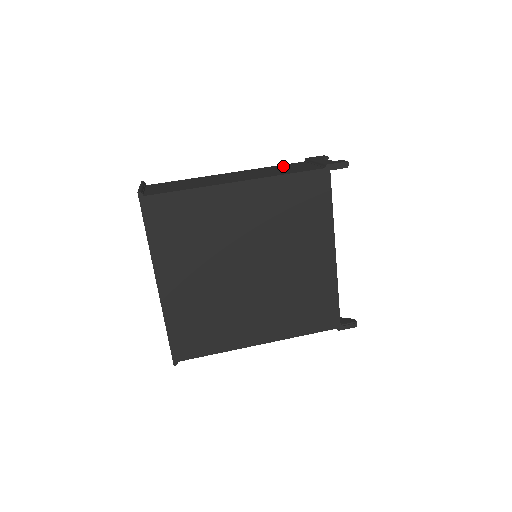
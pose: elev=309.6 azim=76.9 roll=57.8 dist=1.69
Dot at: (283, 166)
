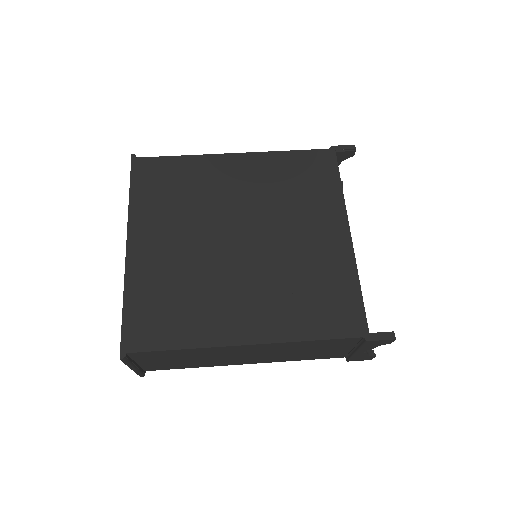
Dot at: occluded
